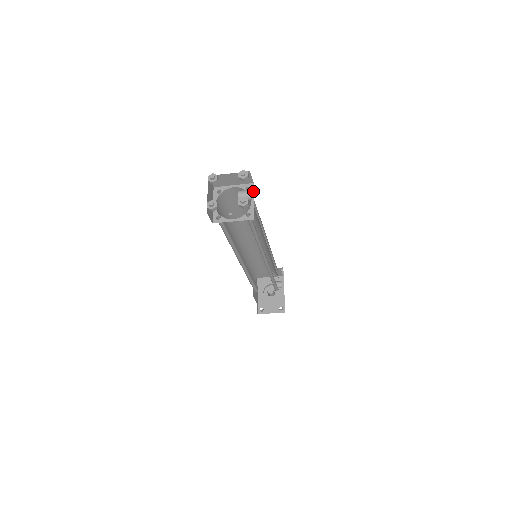
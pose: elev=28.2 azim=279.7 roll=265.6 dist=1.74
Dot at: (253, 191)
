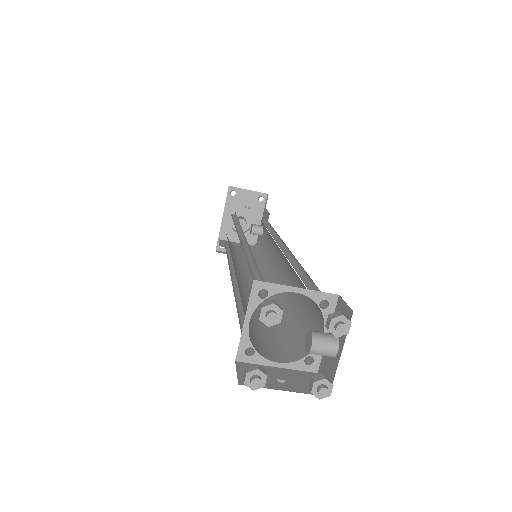
Dot at: occluded
